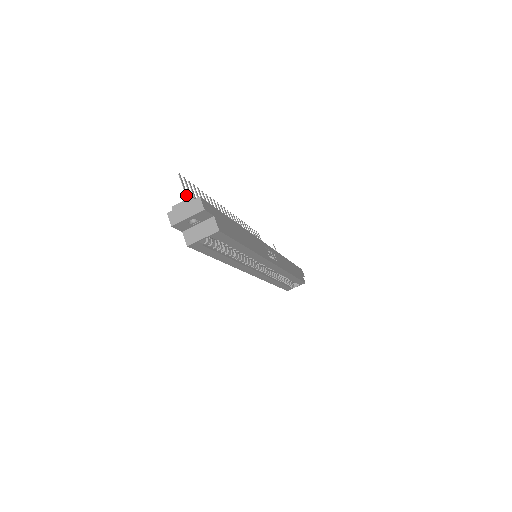
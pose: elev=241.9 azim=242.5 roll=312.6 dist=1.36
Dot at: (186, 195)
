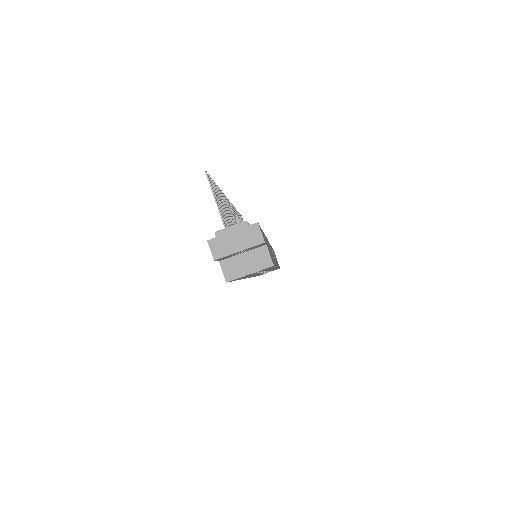
Dot at: (217, 204)
